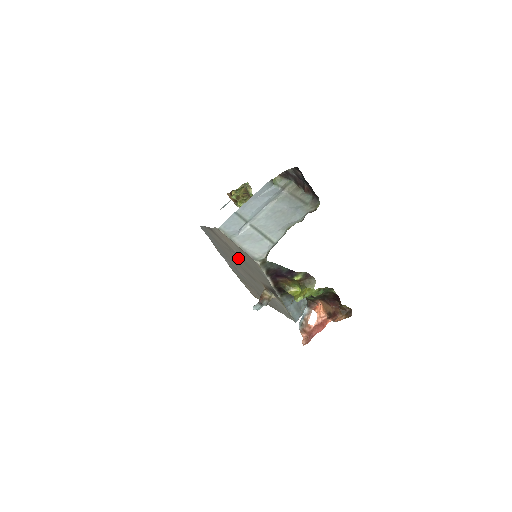
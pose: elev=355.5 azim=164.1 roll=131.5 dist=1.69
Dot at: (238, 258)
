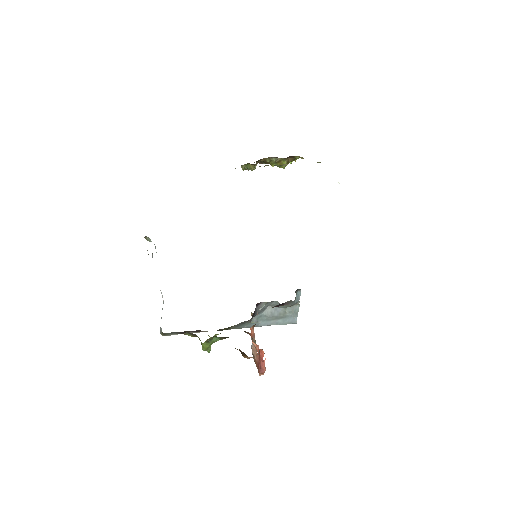
Dot at: occluded
